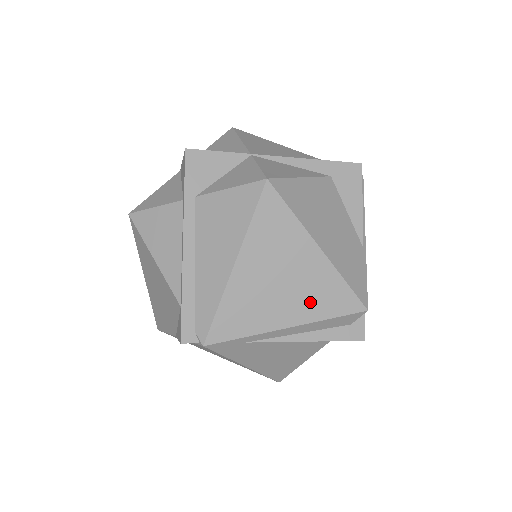
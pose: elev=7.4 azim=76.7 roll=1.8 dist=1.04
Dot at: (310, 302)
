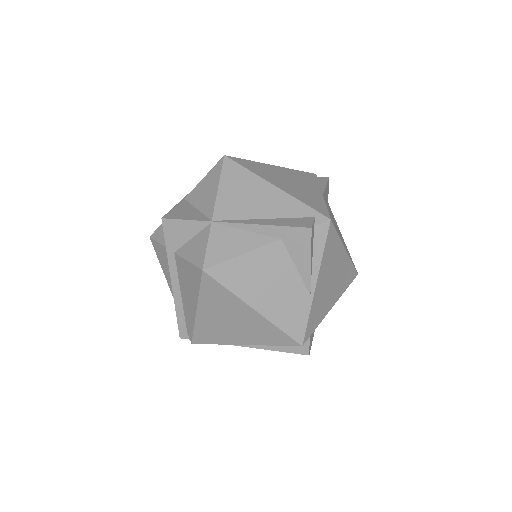
Dot at: (256, 335)
